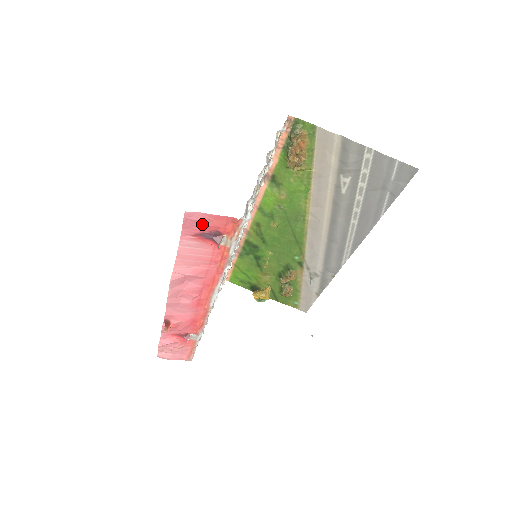
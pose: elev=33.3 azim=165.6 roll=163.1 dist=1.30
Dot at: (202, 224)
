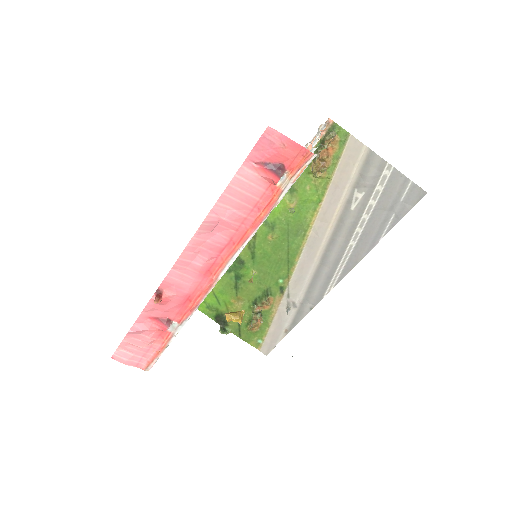
Dot at: (274, 149)
